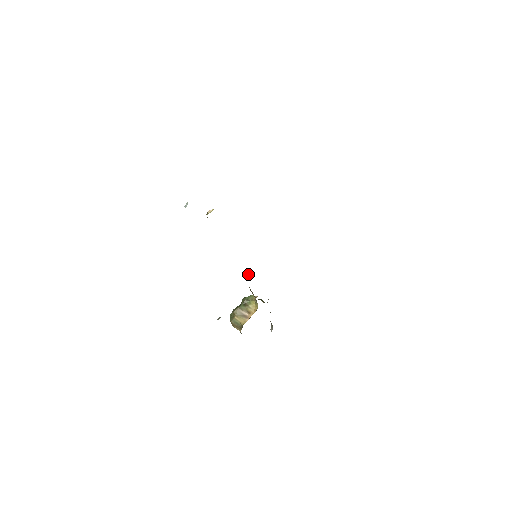
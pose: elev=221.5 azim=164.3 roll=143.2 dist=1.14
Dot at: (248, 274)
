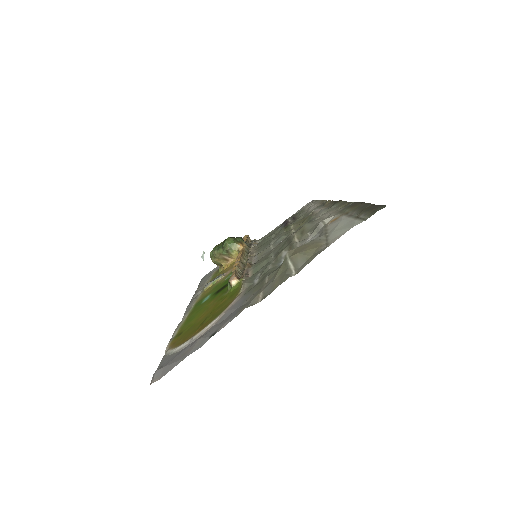
Dot at: (243, 260)
